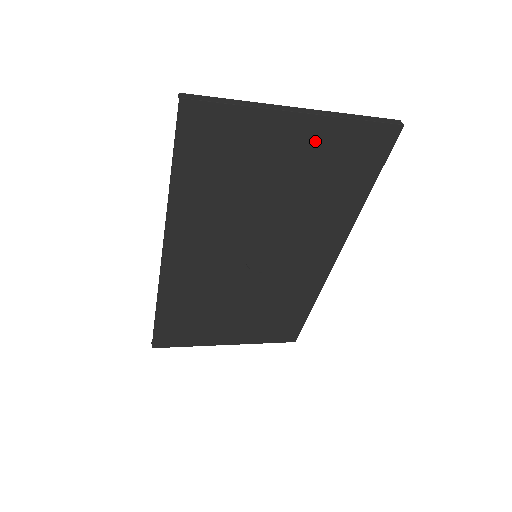
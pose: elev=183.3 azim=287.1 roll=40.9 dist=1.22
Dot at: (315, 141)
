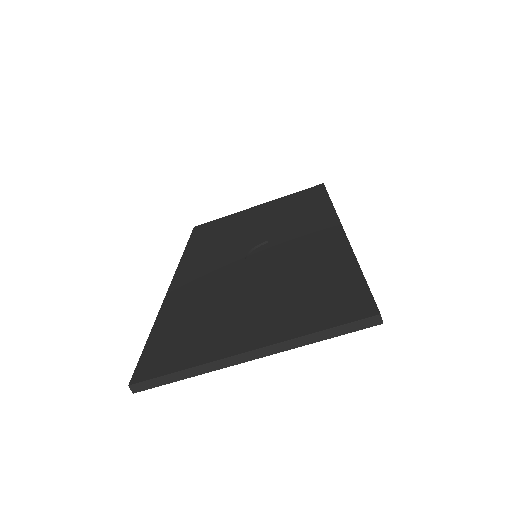
Dot at: (271, 207)
